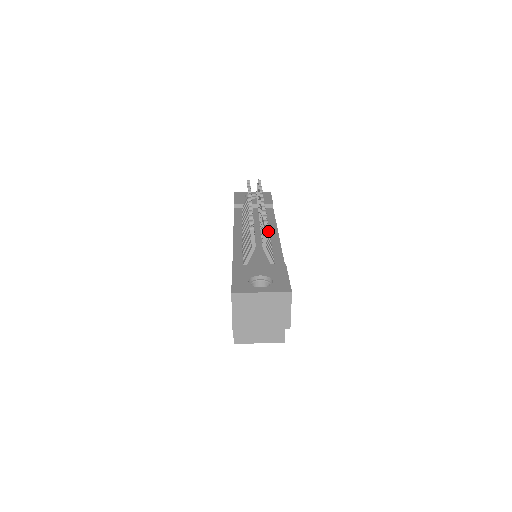
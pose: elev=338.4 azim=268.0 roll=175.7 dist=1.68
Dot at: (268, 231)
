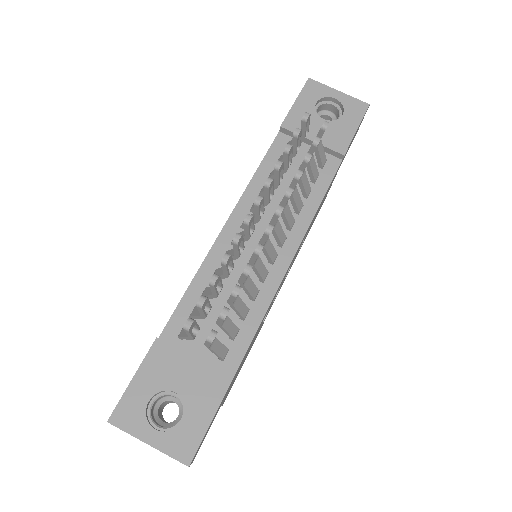
Dot at: (275, 252)
